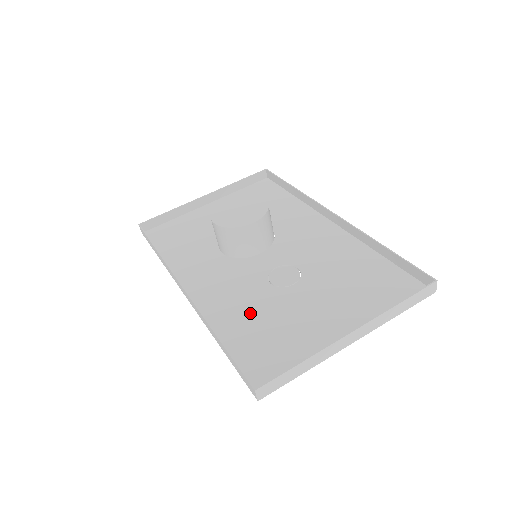
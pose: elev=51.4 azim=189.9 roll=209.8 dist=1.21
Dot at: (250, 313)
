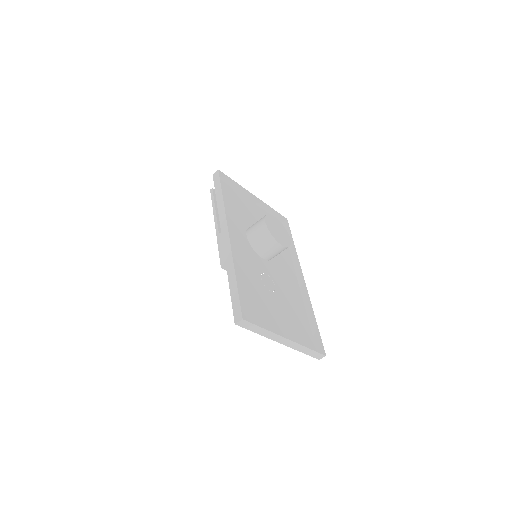
Dot at: (248, 282)
